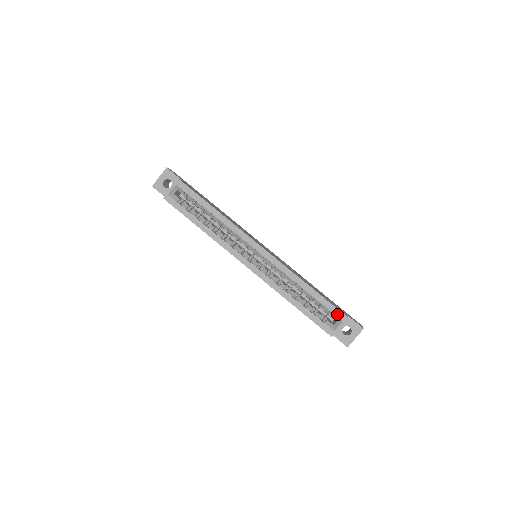
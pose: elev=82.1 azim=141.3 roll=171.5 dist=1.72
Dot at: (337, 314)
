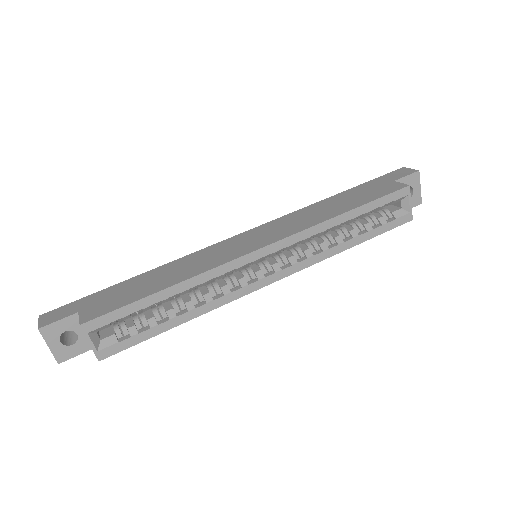
Dot at: (398, 197)
